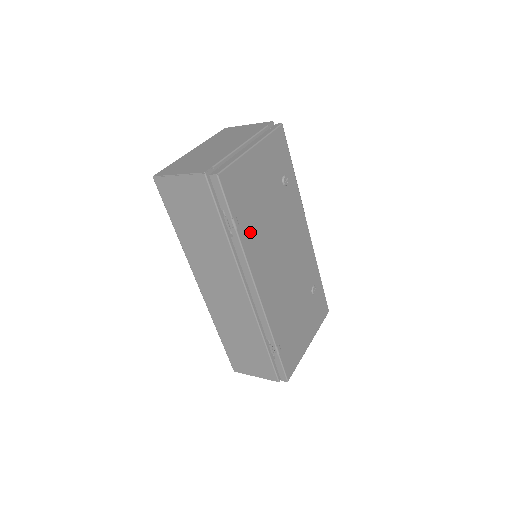
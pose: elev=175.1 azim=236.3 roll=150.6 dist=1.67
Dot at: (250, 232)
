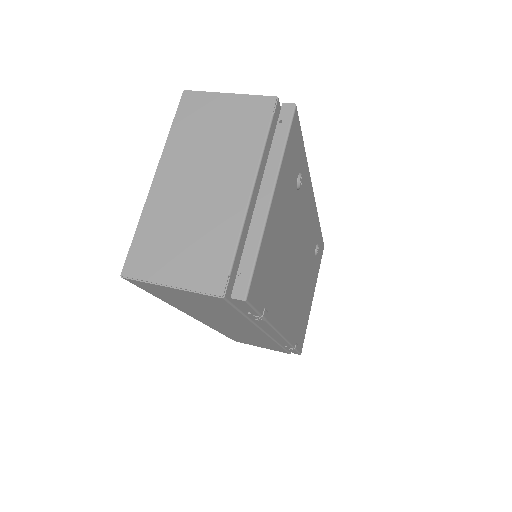
Dot at: (275, 298)
